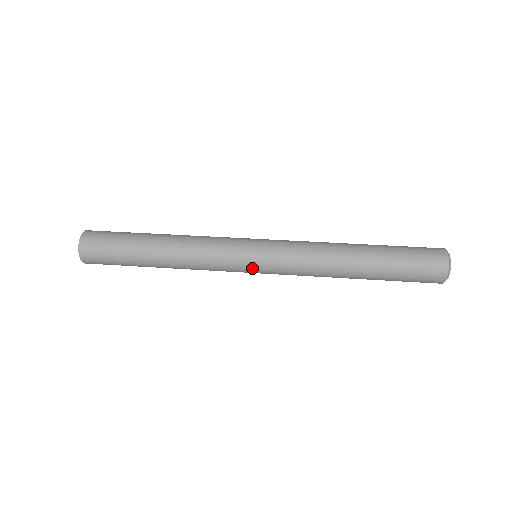
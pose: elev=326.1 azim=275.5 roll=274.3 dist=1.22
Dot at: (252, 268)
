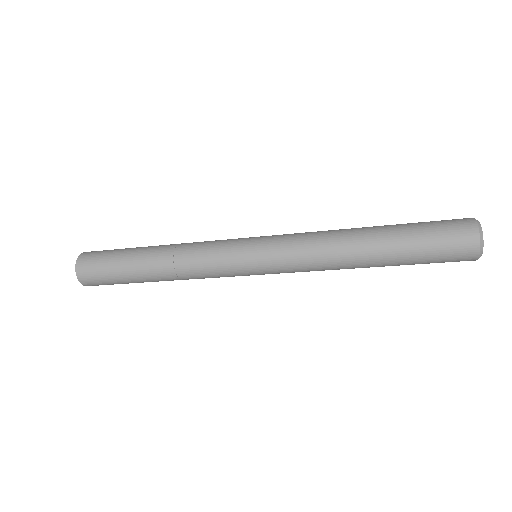
Dot at: (248, 250)
